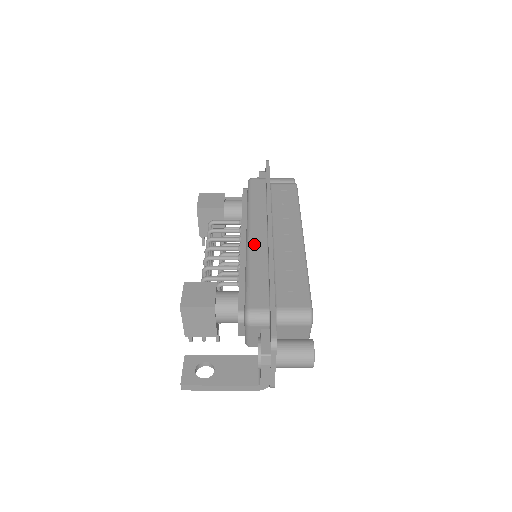
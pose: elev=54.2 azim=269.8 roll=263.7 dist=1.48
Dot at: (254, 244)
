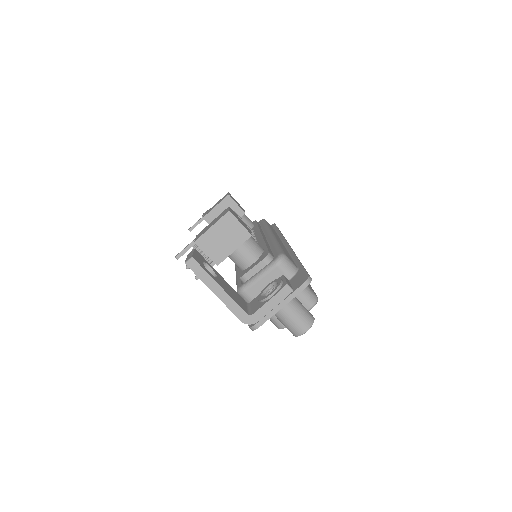
Dot at: occluded
